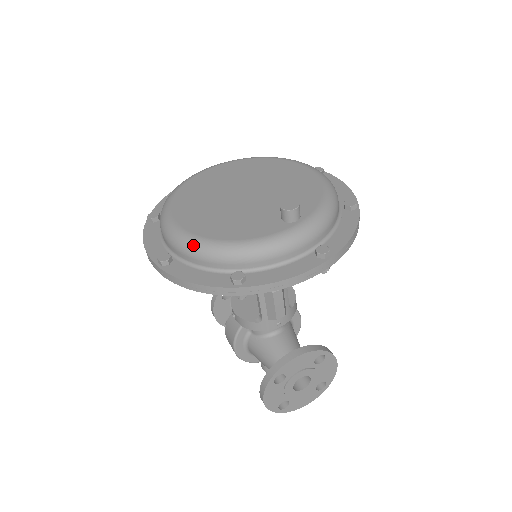
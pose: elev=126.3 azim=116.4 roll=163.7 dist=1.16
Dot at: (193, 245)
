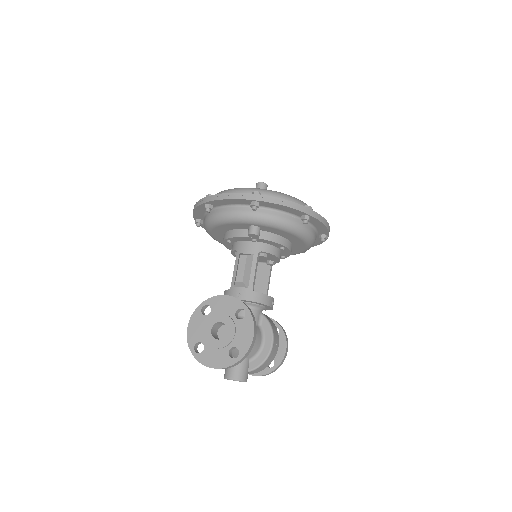
Dot at: occluded
